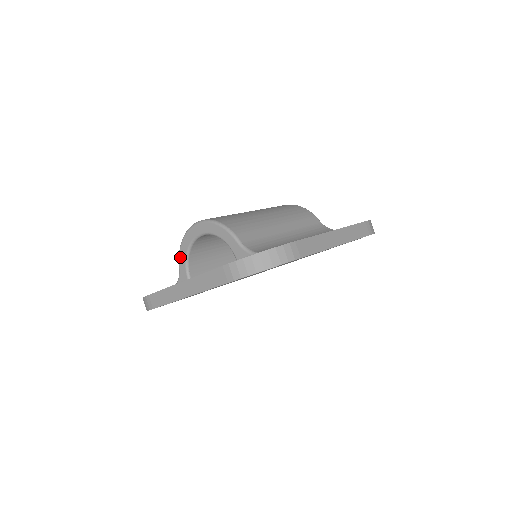
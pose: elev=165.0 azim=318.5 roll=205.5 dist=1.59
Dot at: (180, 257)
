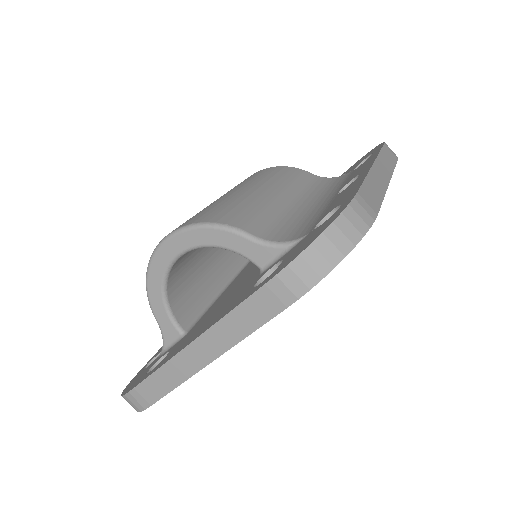
Dot at: (153, 307)
